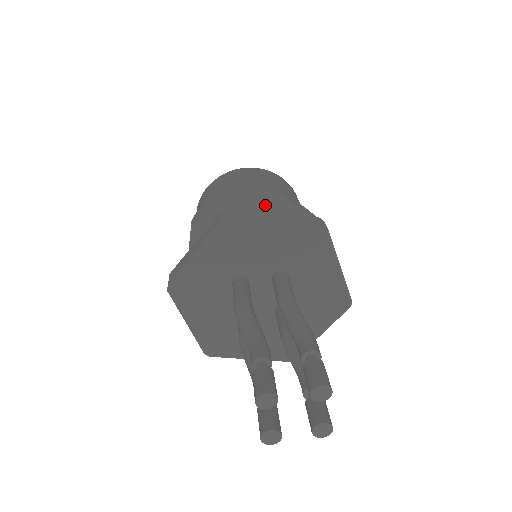
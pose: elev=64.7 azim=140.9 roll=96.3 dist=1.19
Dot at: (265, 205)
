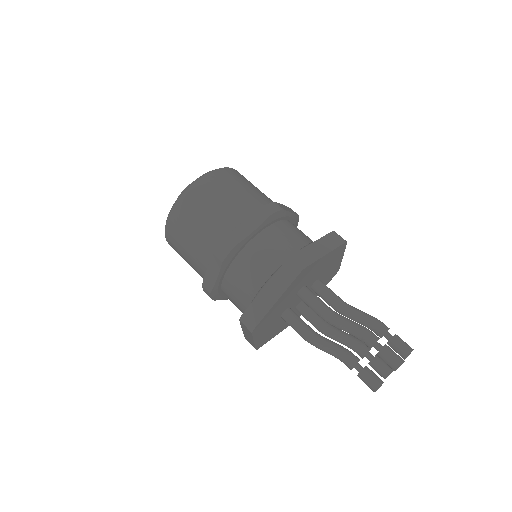
Dot at: (236, 258)
